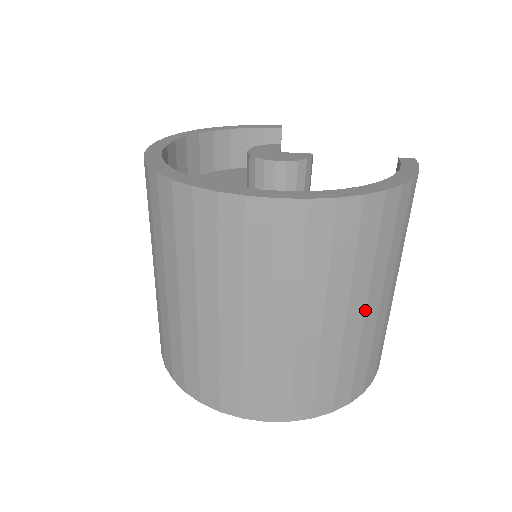
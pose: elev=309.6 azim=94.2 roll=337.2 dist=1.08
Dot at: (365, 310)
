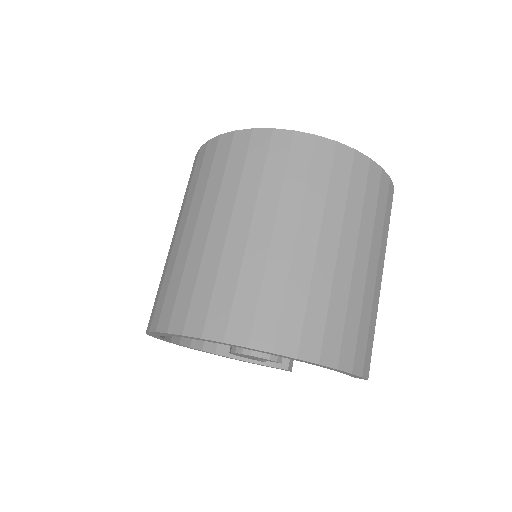
Dot at: (318, 241)
